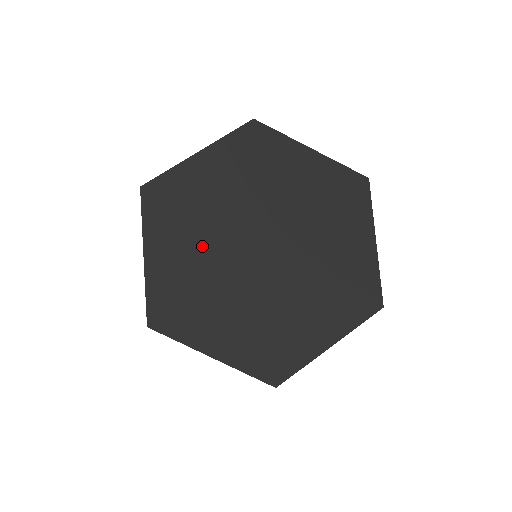
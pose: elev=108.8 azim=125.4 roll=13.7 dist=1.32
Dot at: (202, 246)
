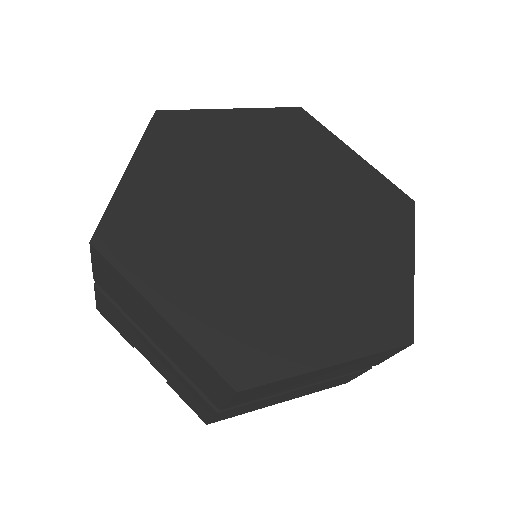
Dot at: (201, 187)
